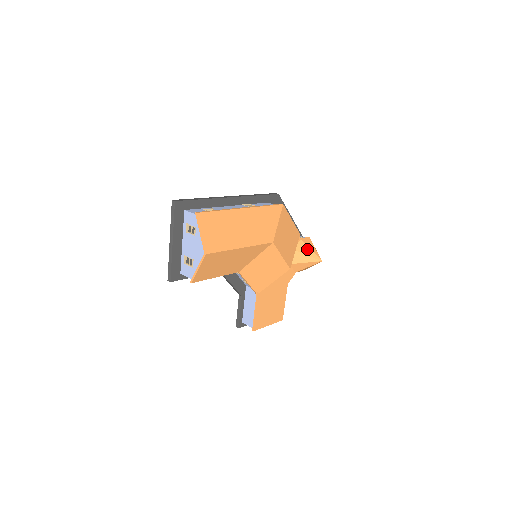
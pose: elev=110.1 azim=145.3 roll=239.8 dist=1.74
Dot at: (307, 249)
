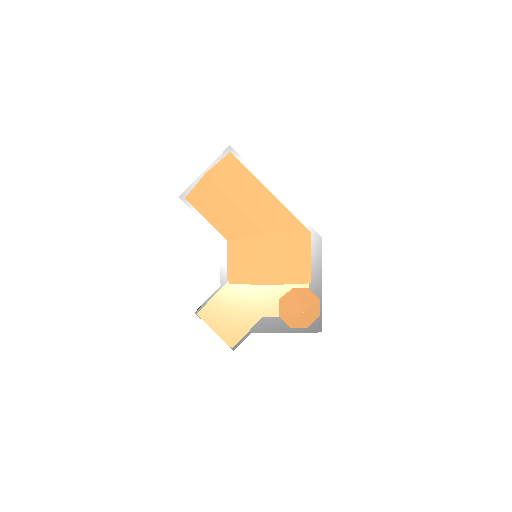
Dot at: (304, 297)
